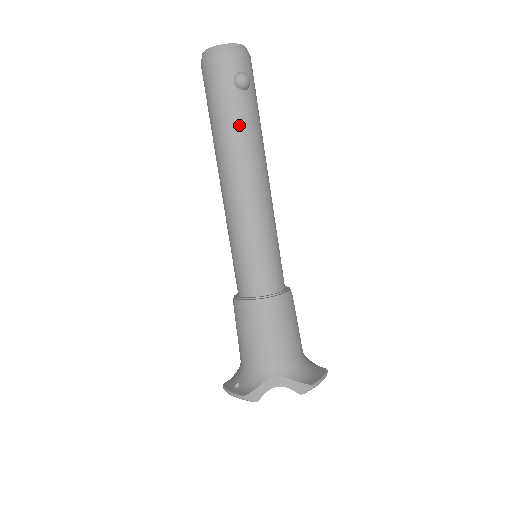
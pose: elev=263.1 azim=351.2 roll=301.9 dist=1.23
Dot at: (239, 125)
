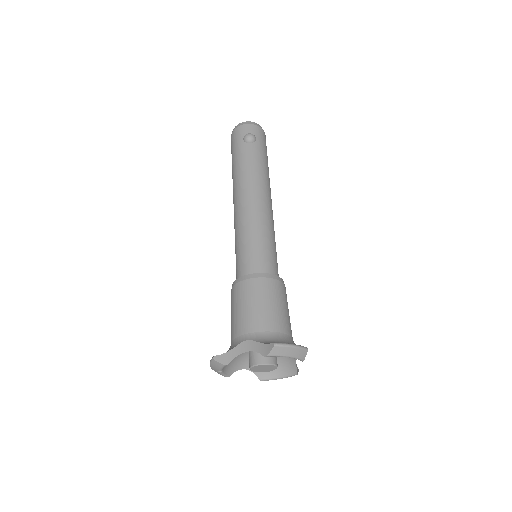
Dot at: (244, 162)
